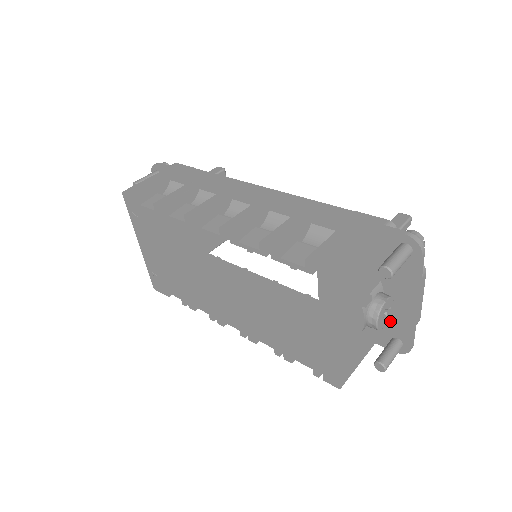
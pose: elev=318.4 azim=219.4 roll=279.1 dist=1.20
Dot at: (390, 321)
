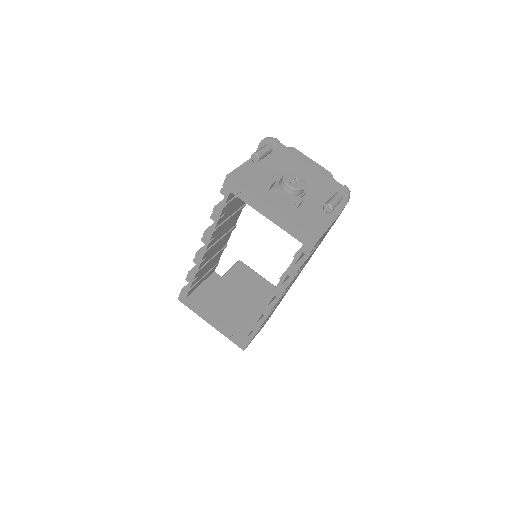
Dot at: (319, 191)
